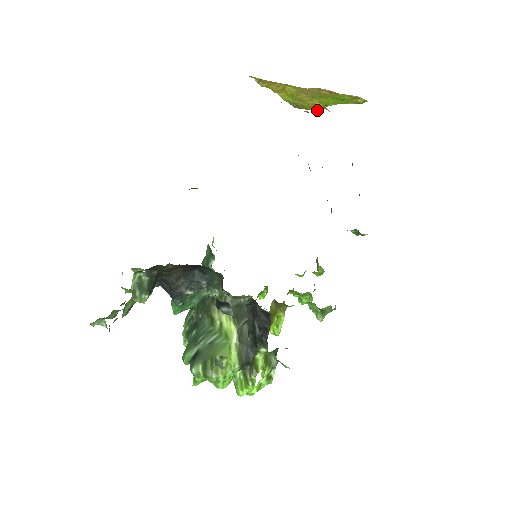
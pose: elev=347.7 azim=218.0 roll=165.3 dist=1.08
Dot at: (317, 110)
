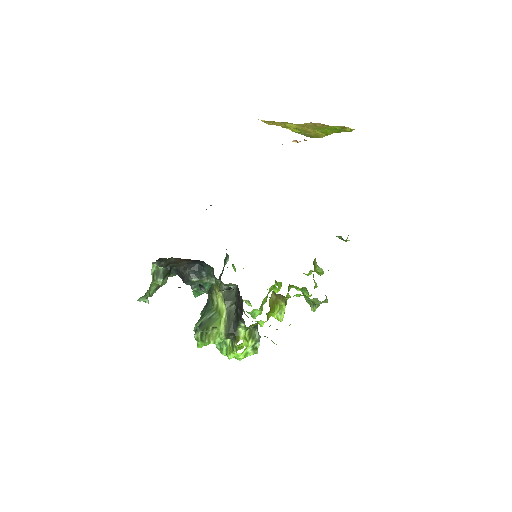
Dot at: (297, 142)
